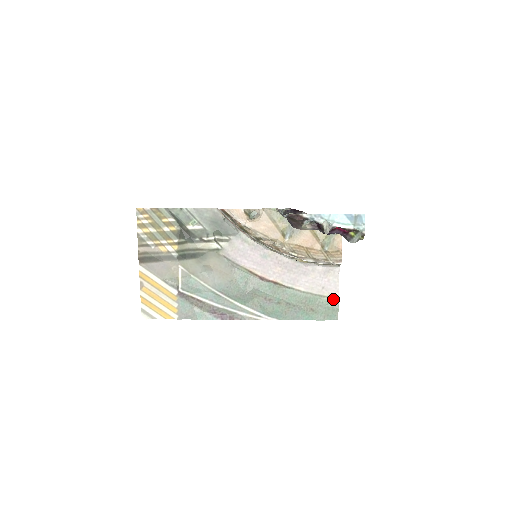
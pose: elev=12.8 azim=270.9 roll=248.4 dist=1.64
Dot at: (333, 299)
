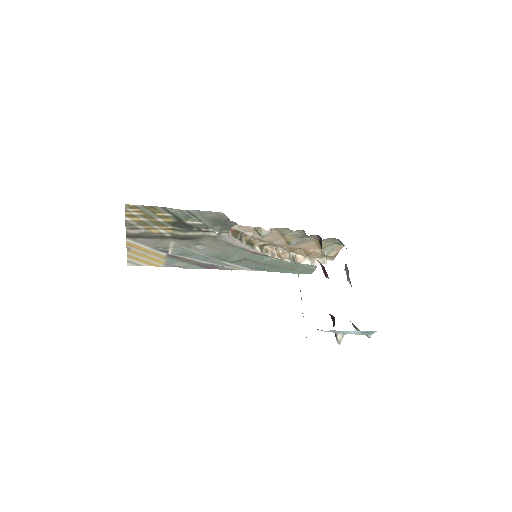
Dot at: occluded
